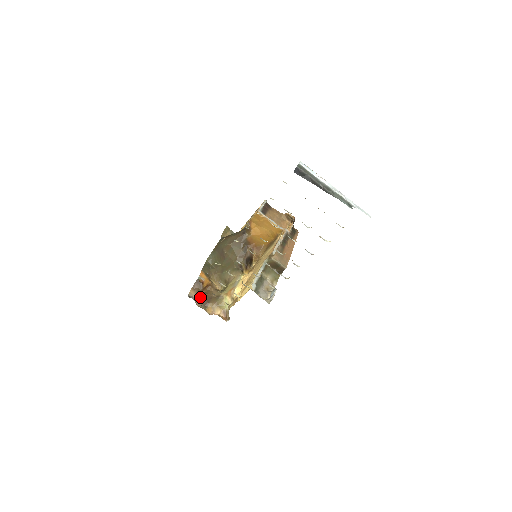
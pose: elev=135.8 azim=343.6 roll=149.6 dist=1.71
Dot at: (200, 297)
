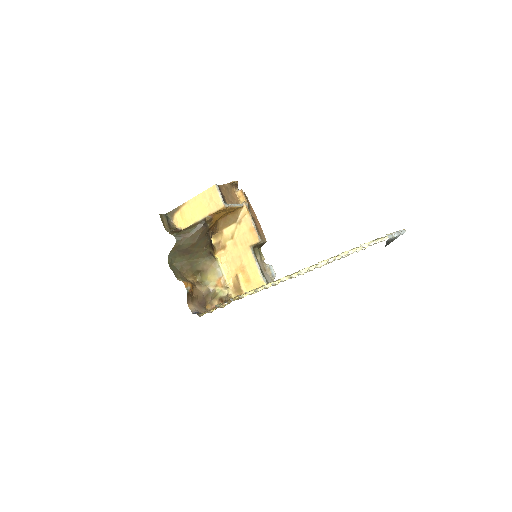
Dot at: (196, 304)
